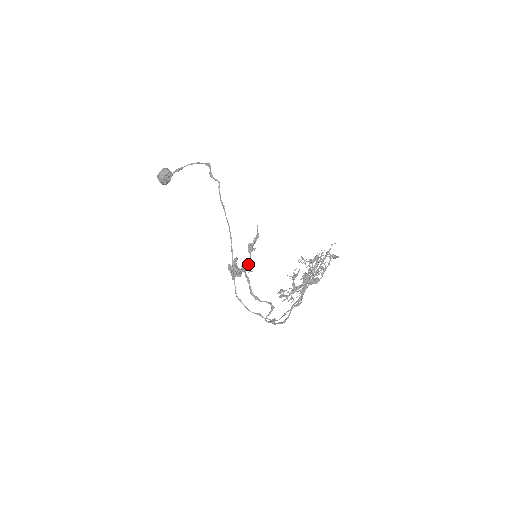
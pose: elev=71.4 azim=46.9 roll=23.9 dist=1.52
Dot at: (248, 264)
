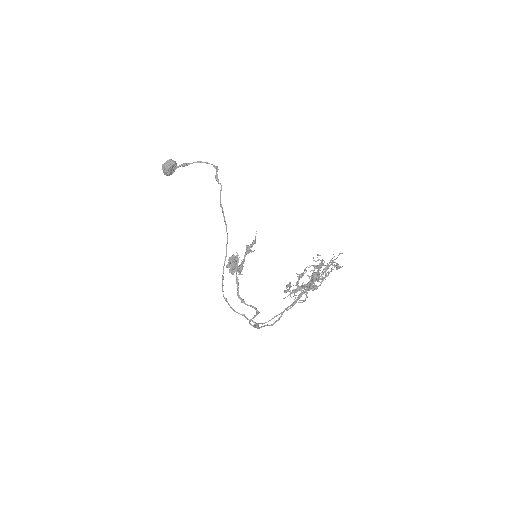
Dot at: (241, 265)
